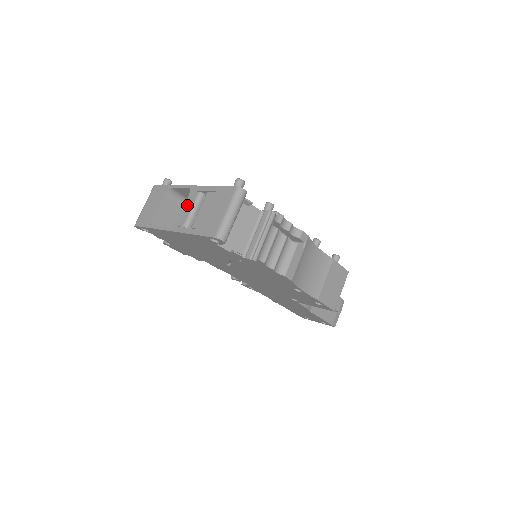
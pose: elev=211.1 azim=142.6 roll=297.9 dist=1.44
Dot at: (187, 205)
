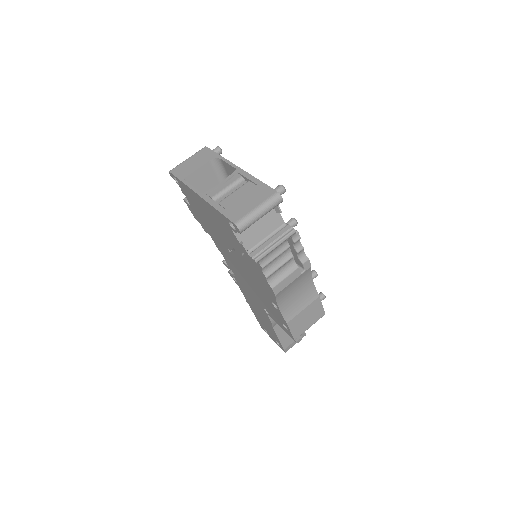
Dot at: (225, 181)
